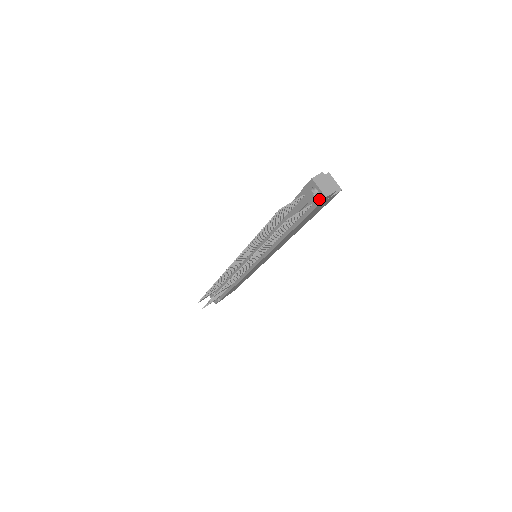
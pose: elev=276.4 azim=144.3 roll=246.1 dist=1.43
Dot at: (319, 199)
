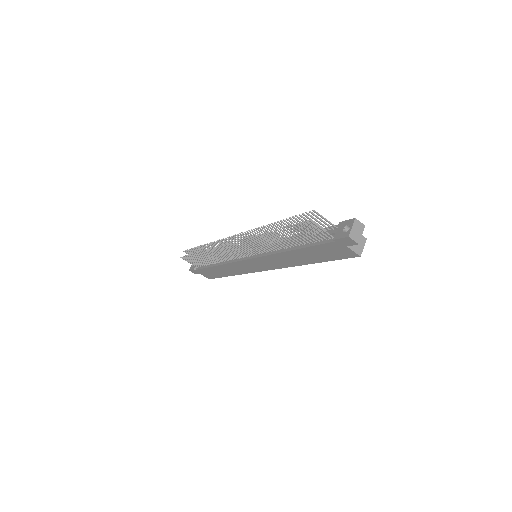
Dot at: (343, 235)
